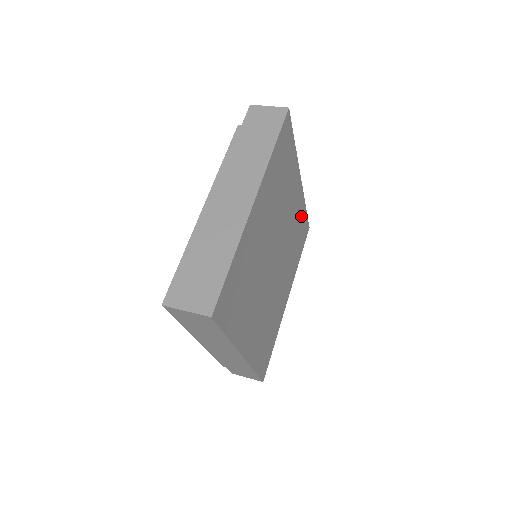
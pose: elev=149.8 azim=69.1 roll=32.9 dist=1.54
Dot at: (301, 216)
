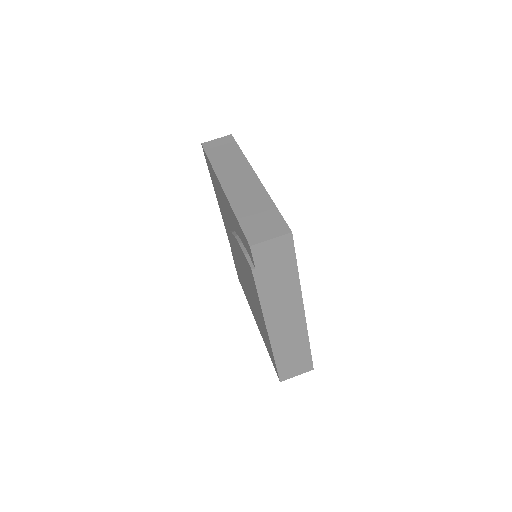
Dot at: occluded
